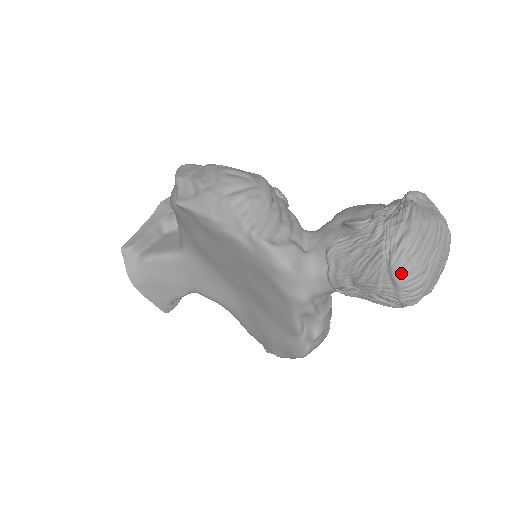
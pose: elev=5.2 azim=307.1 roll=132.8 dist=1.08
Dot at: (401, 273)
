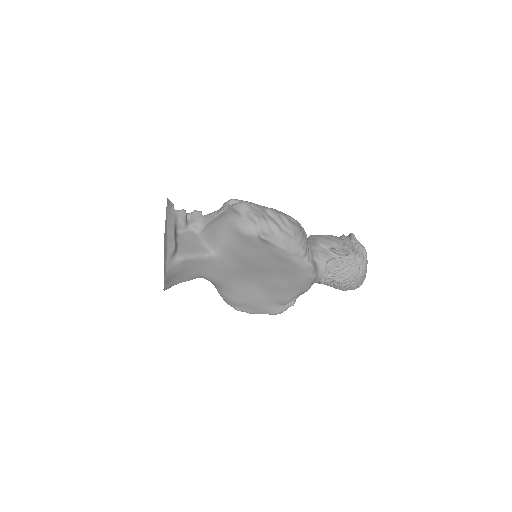
Dot at: (362, 279)
